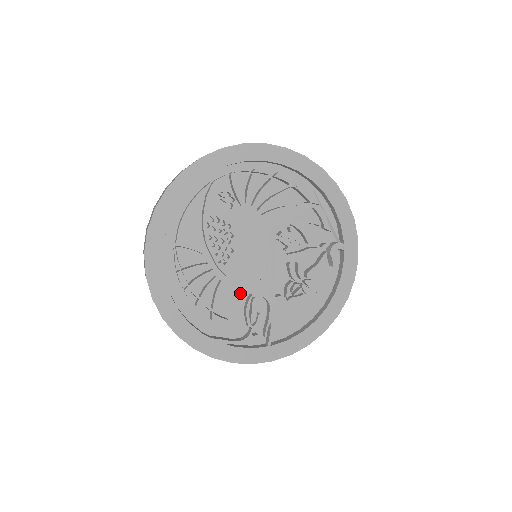
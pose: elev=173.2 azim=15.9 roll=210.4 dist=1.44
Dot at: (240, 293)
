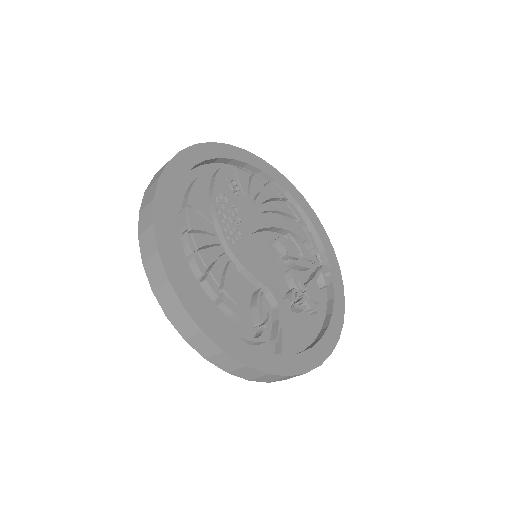
Dot at: (245, 287)
